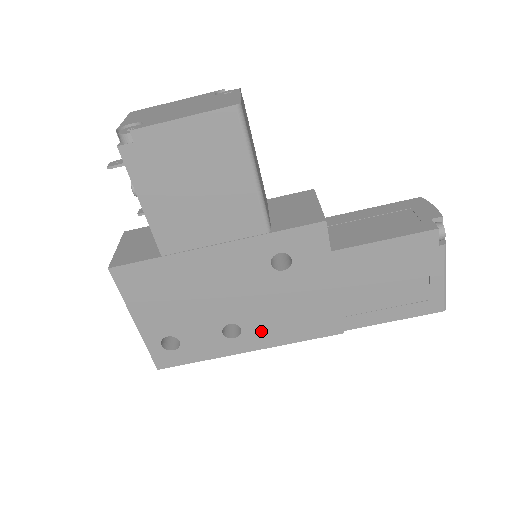
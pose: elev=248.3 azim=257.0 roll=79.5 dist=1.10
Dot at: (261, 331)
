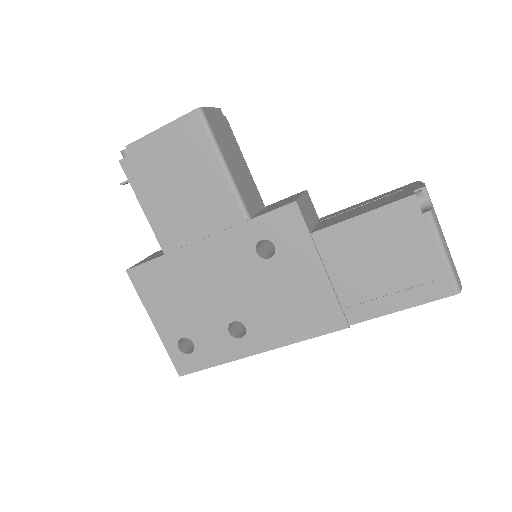
Dot at: (264, 329)
